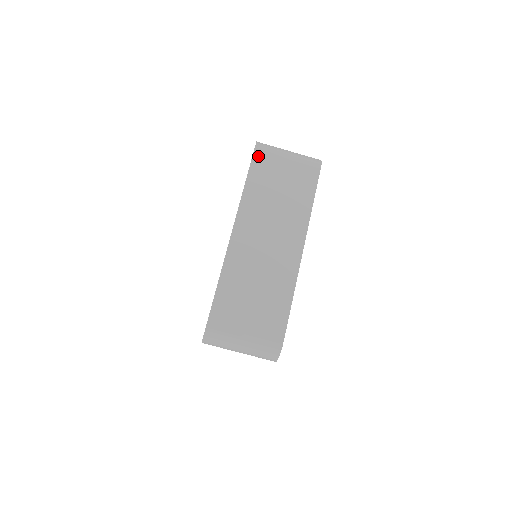
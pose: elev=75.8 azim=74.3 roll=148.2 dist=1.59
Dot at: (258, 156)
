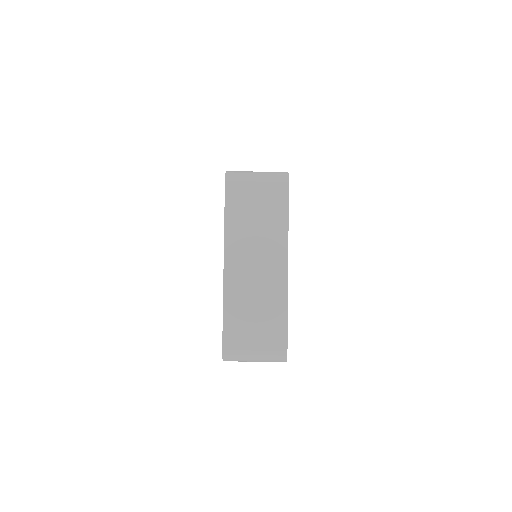
Dot at: (230, 189)
